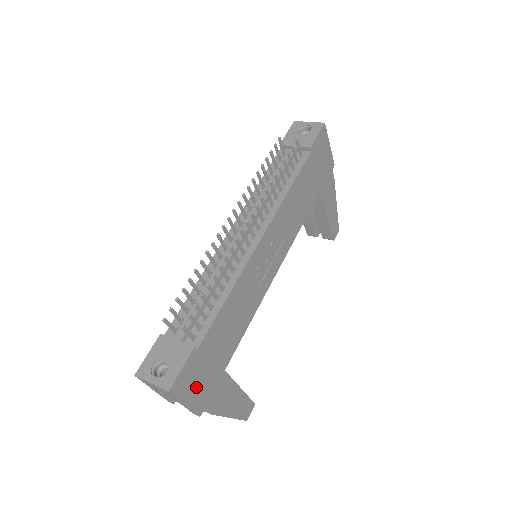
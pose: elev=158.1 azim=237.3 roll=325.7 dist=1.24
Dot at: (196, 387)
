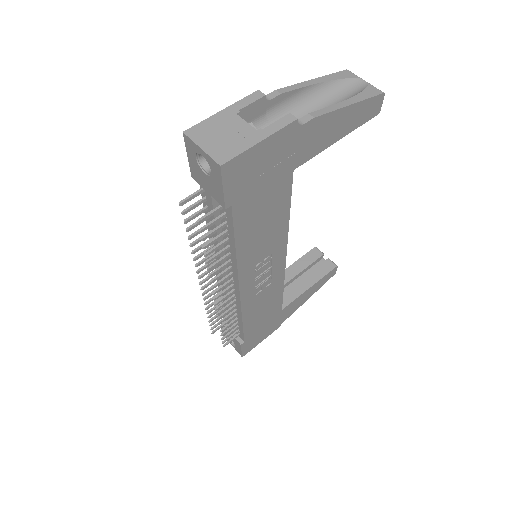
Dot at: (263, 335)
